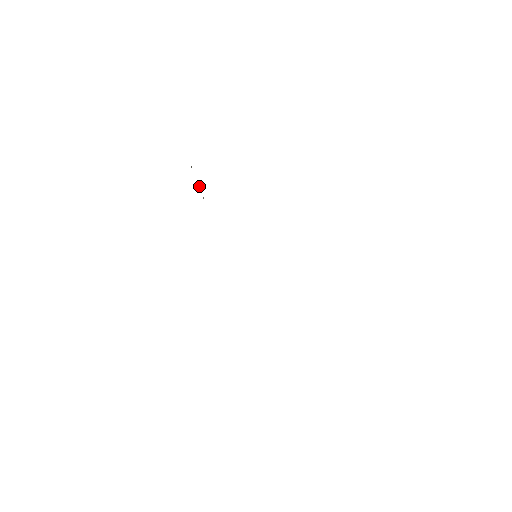
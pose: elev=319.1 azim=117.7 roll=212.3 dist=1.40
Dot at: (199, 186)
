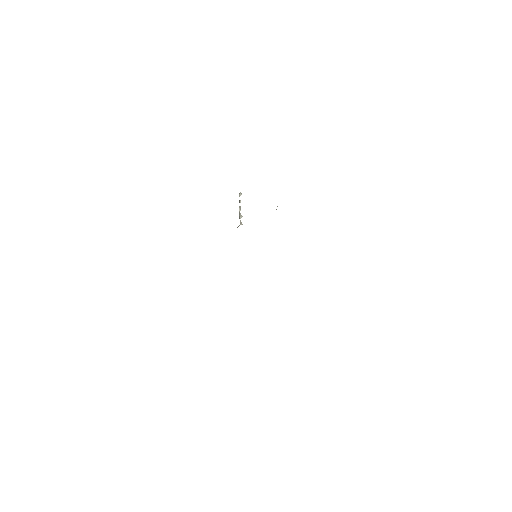
Dot at: (239, 208)
